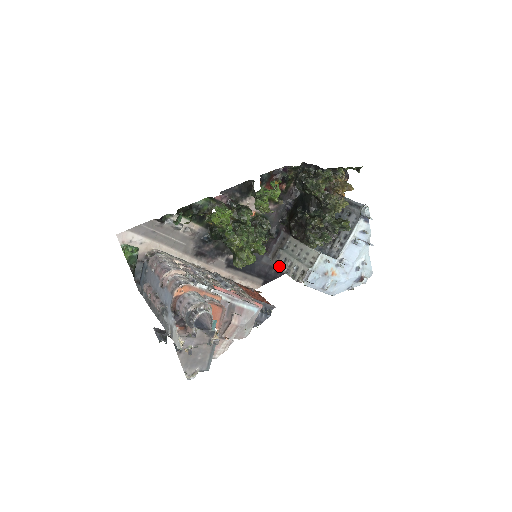
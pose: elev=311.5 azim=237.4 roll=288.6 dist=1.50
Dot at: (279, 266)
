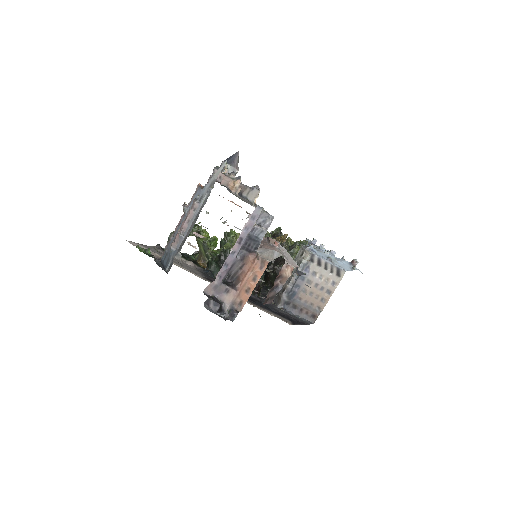
Dot at: (287, 284)
